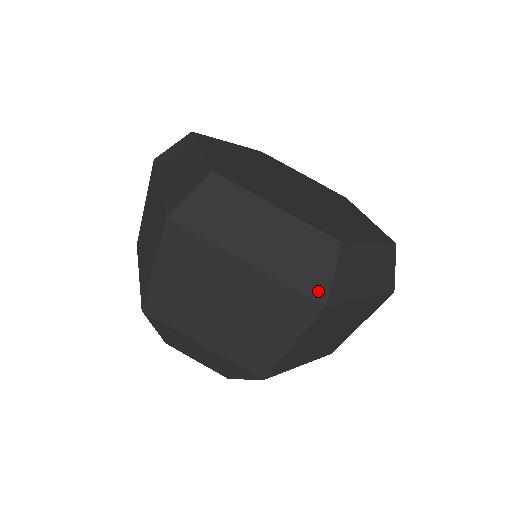
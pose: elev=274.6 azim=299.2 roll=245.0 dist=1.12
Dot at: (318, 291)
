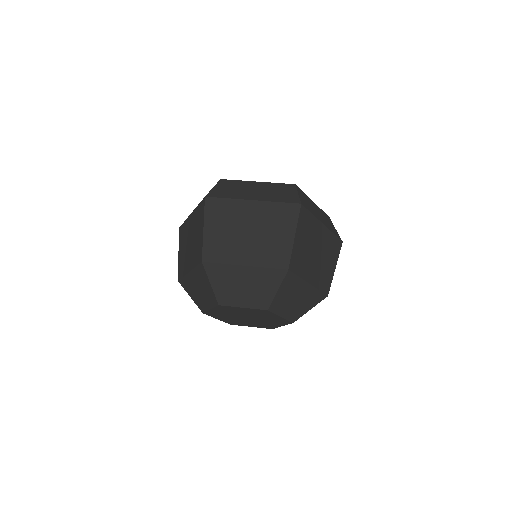
Dot at: (294, 200)
